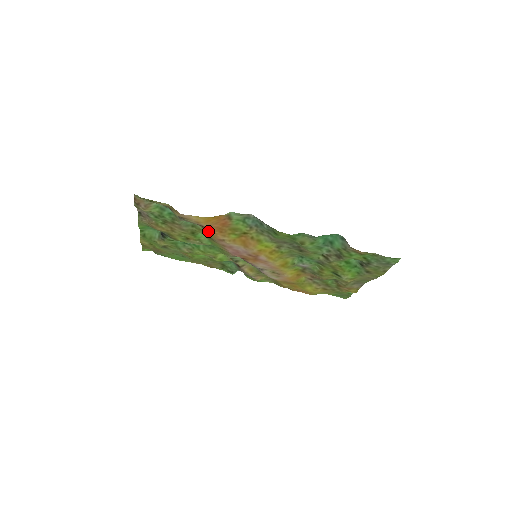
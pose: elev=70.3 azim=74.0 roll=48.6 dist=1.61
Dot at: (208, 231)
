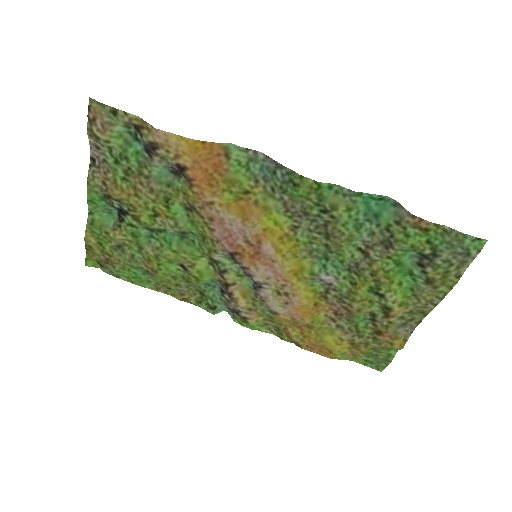
Dot at: (191, 184)
